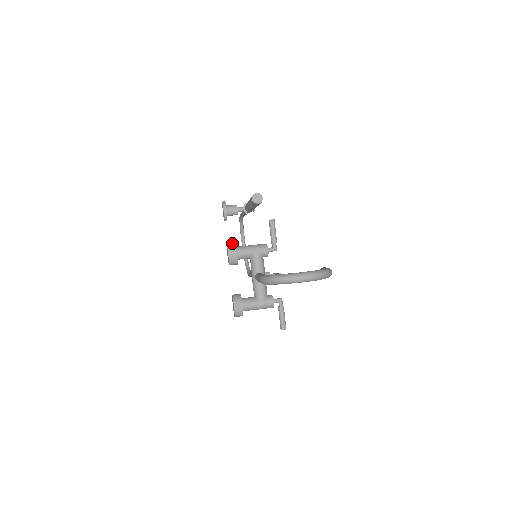
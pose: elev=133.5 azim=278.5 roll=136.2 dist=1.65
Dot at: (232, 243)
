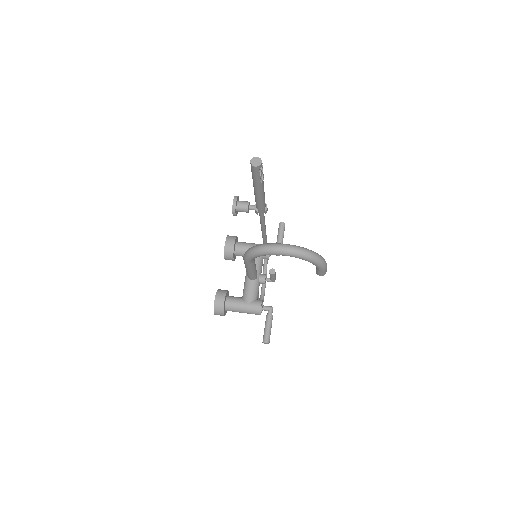
Dot at: occluded
